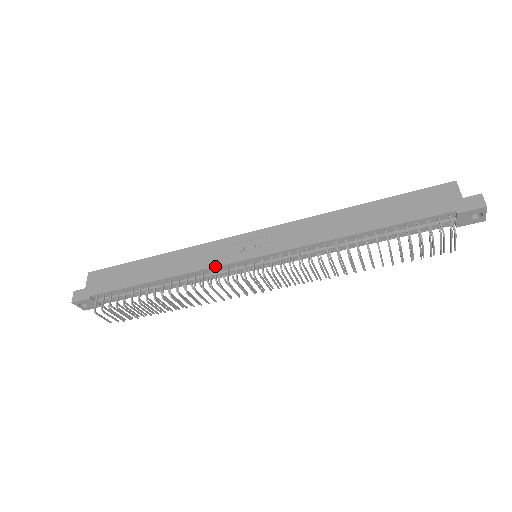
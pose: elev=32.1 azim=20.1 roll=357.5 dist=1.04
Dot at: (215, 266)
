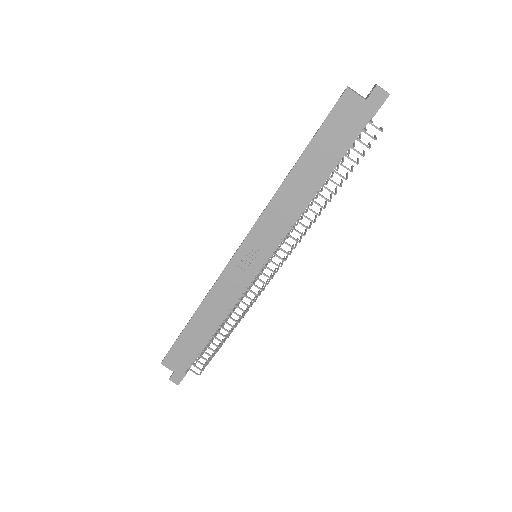
Dot at: (243, 291)
